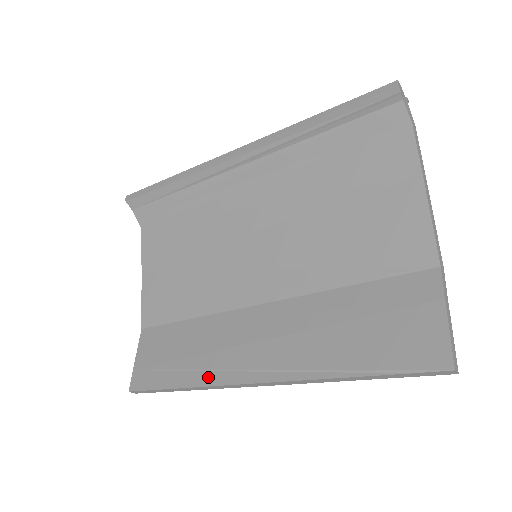
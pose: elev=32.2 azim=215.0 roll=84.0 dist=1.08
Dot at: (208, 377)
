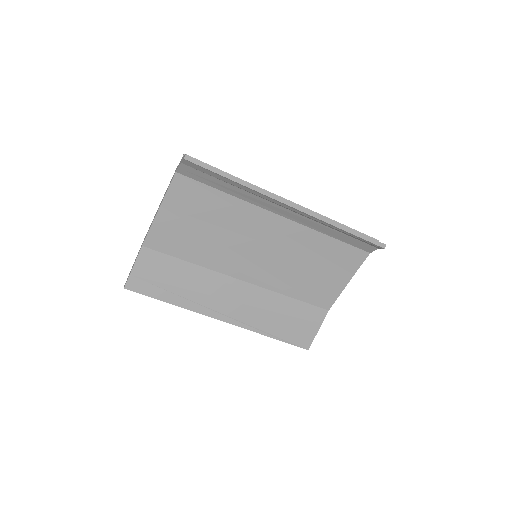
Dot at: (194, 306)
